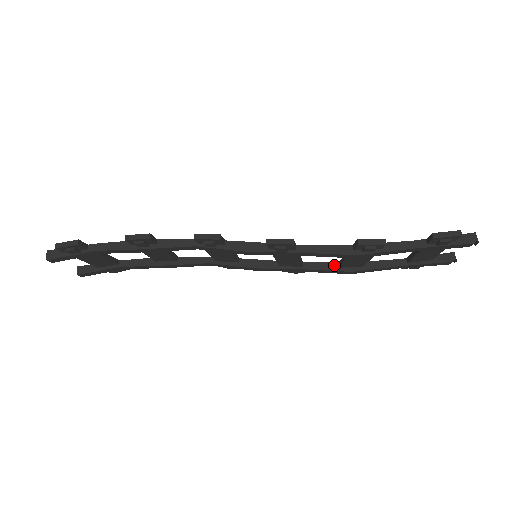
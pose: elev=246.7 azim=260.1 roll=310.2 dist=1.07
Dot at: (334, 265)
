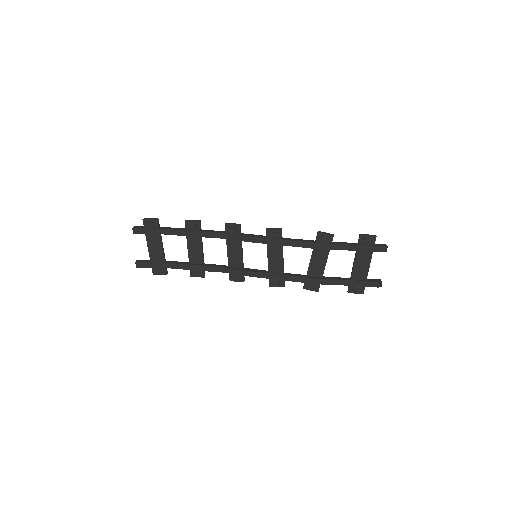
Dot at: (304, 275)
